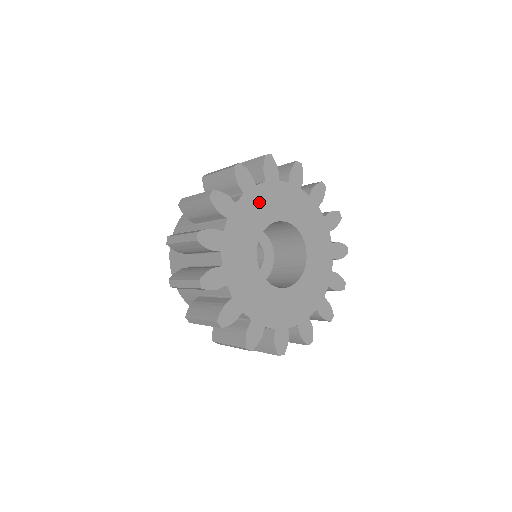
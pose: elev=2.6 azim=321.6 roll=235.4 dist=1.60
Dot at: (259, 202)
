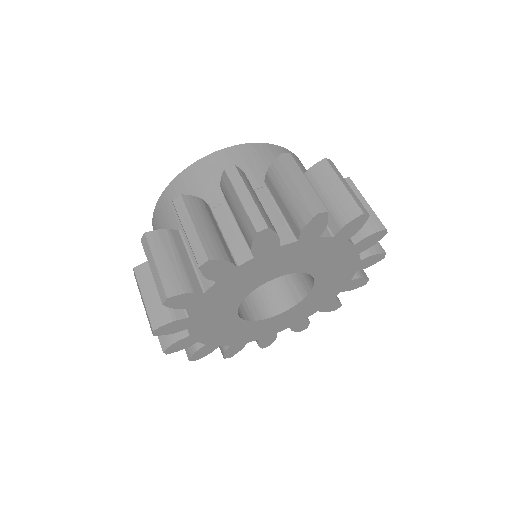
Dot at: (305, 252)
